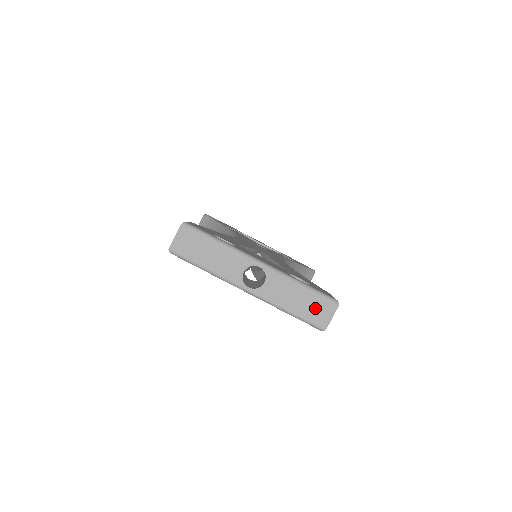
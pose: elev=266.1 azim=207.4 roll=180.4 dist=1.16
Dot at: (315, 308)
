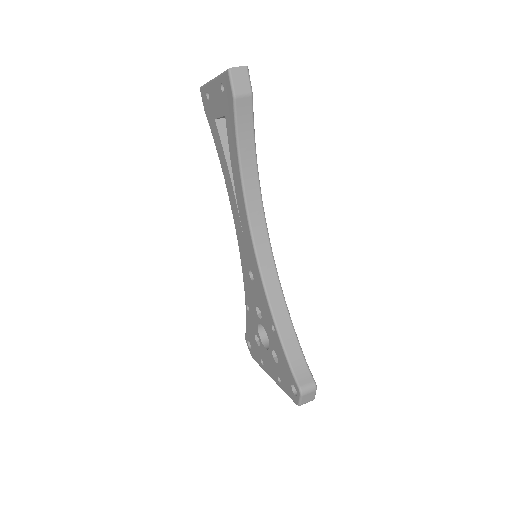
Dot at: occluded
